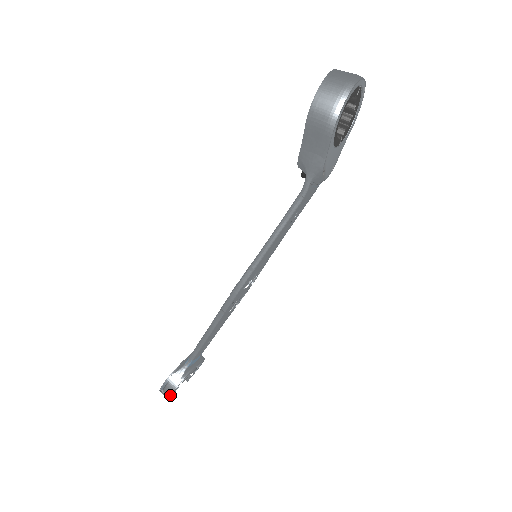
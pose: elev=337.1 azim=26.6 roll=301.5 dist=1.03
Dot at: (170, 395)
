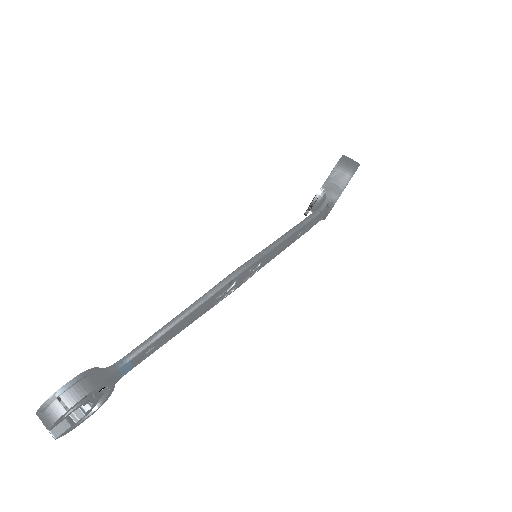
Dot at: (76, 401)
